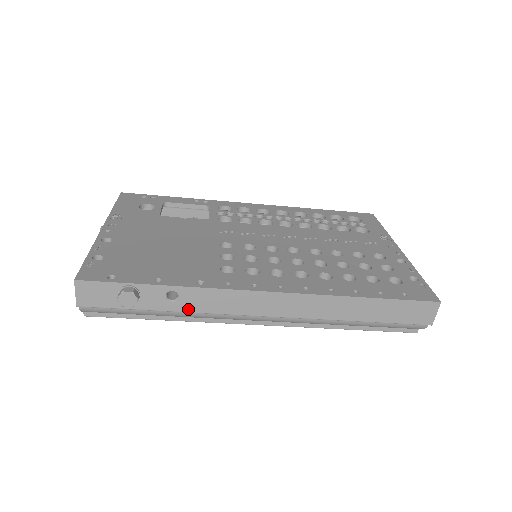
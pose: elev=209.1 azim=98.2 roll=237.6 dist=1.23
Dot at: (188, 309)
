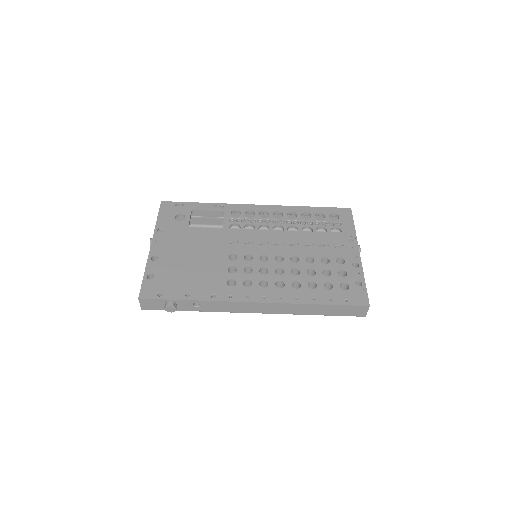
Dot at: (207, 310)
